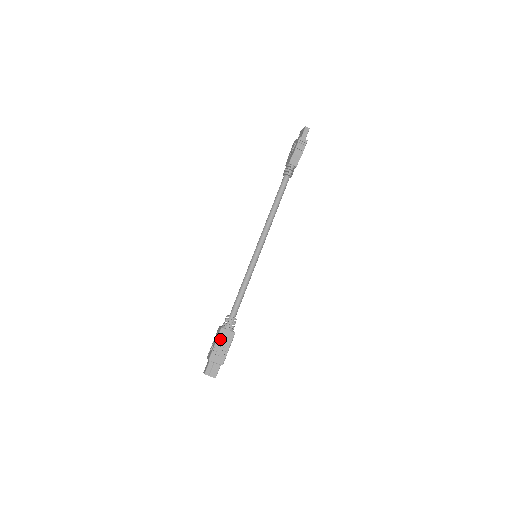
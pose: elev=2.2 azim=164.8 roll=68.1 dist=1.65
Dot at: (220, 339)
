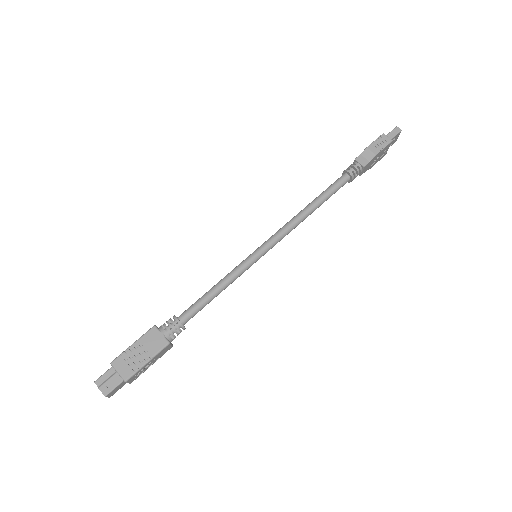
Dot at: (143, 340)
